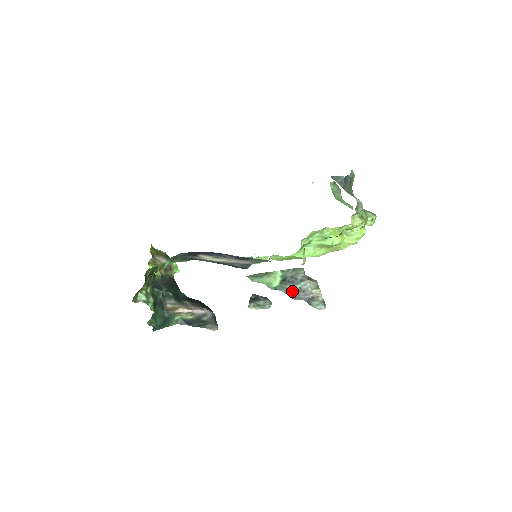
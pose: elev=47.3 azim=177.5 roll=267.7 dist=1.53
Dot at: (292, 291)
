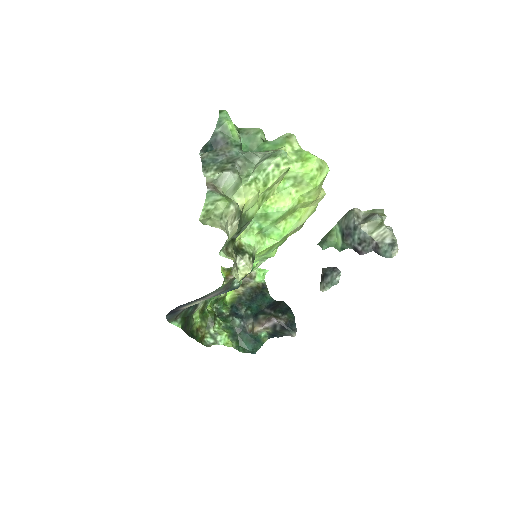
Dot at: (355, 246)
